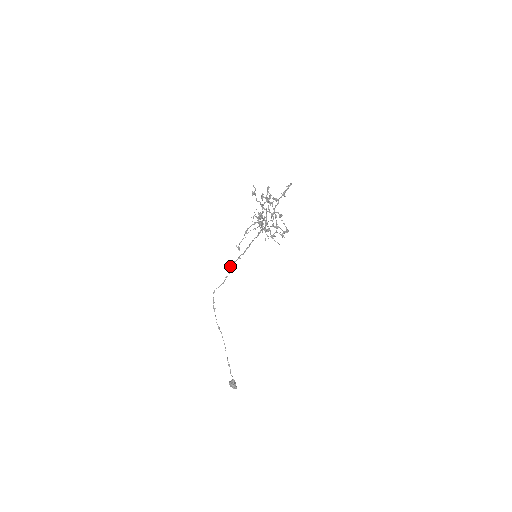
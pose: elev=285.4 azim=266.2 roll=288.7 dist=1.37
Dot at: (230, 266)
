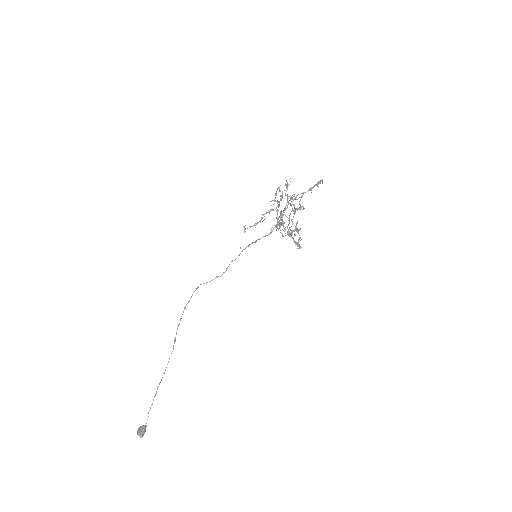
Dot at: (227, 267)
